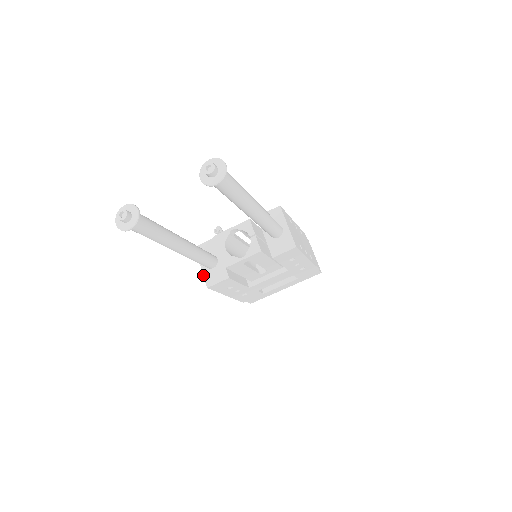
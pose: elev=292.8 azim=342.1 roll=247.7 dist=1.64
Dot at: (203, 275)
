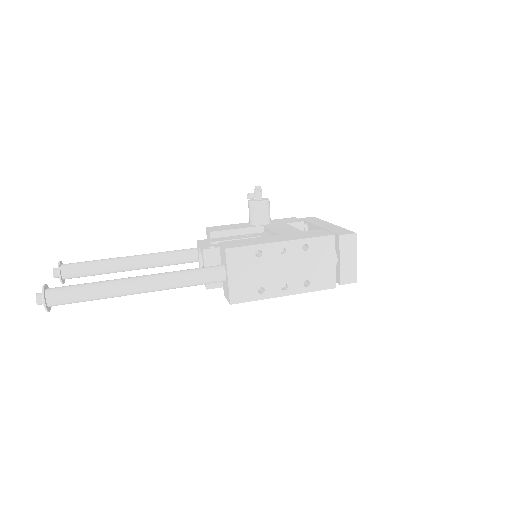
Dot at: occluded
